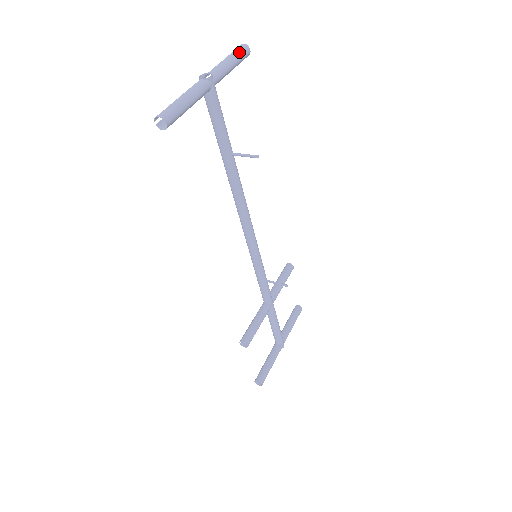
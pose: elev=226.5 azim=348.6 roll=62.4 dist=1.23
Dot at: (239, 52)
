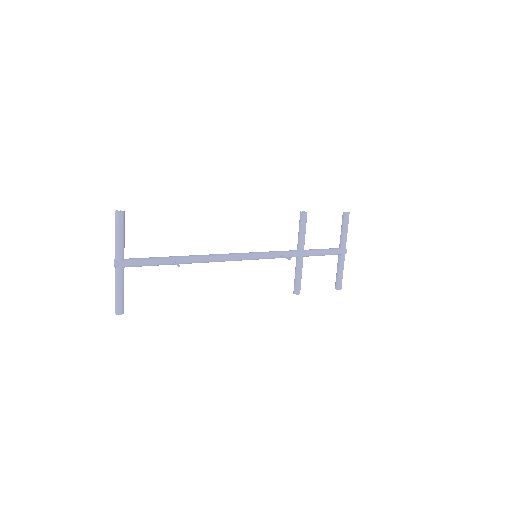
Dot at: (117, 224)
